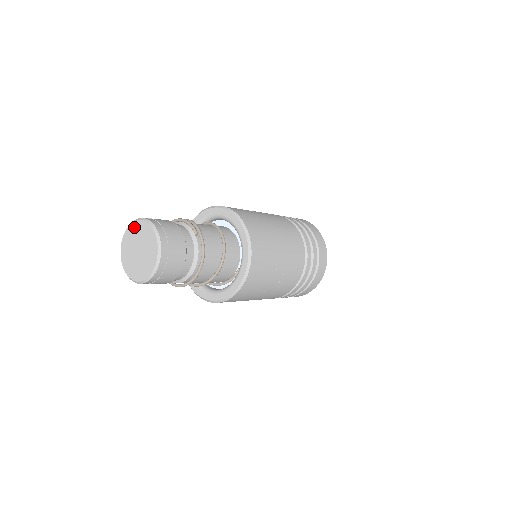
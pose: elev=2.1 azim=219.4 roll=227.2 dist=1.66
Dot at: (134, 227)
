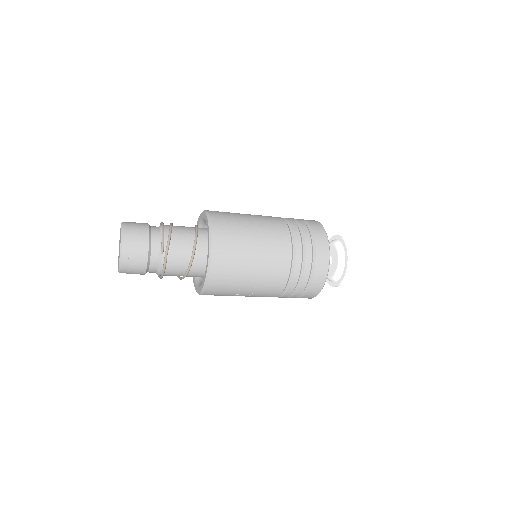
Dot at: occluded
